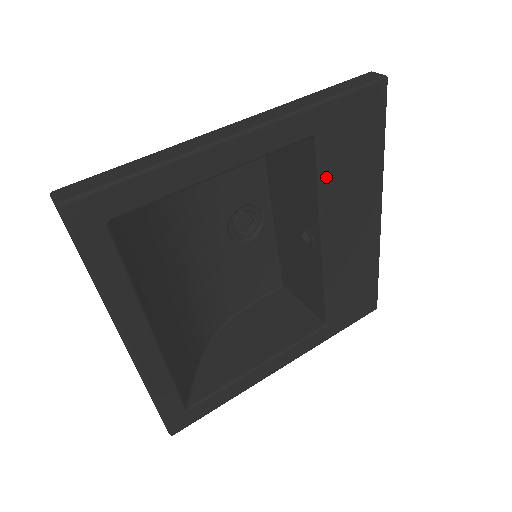
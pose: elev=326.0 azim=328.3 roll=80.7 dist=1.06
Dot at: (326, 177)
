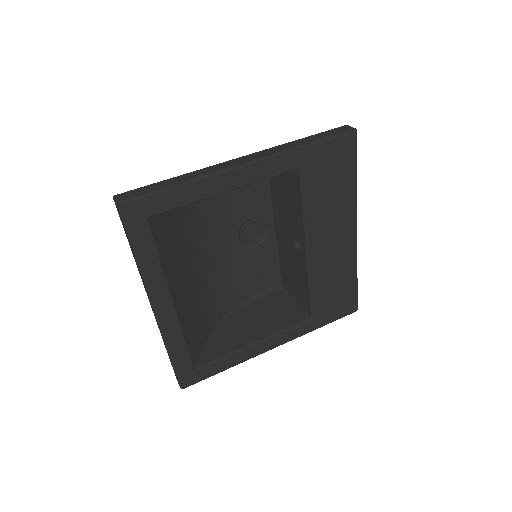
Dot at: (309, 199)
